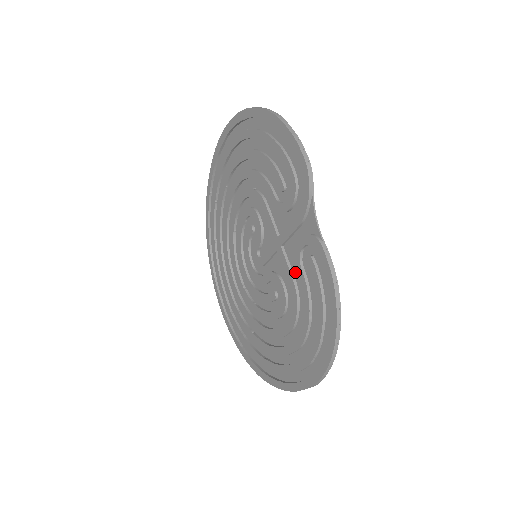
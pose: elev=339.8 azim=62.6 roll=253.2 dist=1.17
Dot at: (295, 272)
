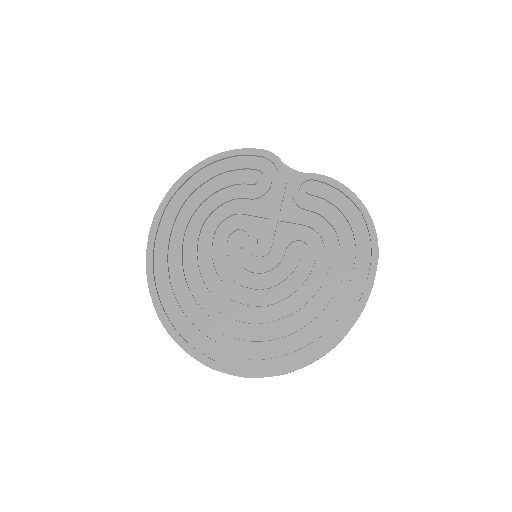
Dot at: (303, 215)
